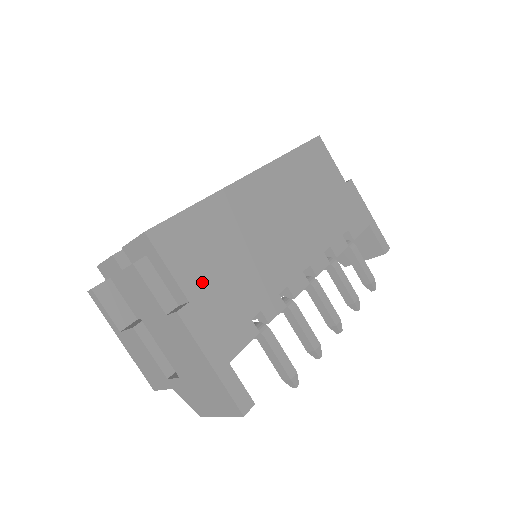
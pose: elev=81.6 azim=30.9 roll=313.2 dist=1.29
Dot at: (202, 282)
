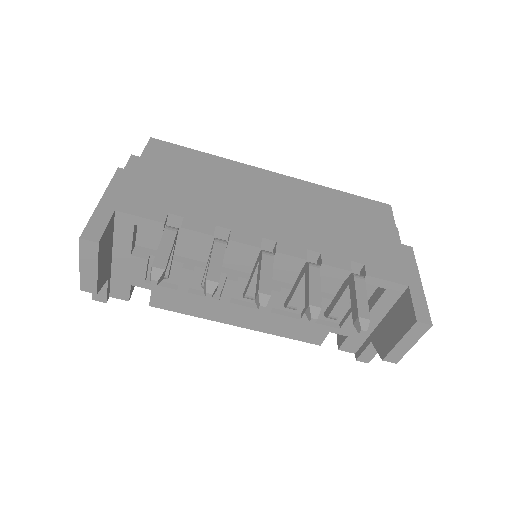
Dot at: (156, 173)
